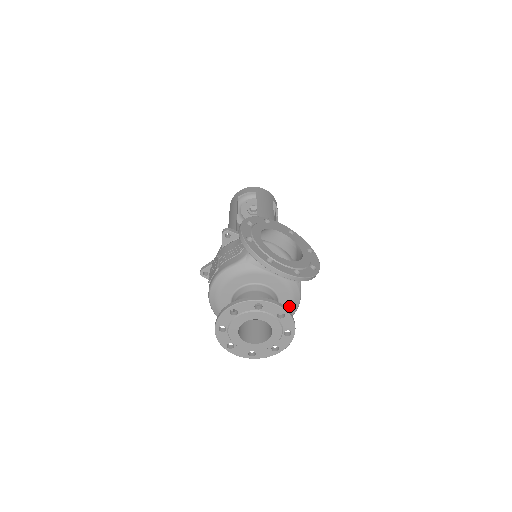
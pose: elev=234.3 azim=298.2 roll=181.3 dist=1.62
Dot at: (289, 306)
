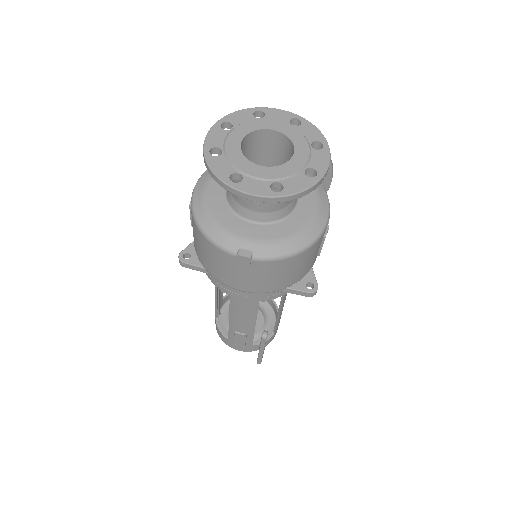
Dot at: (314, 195)
